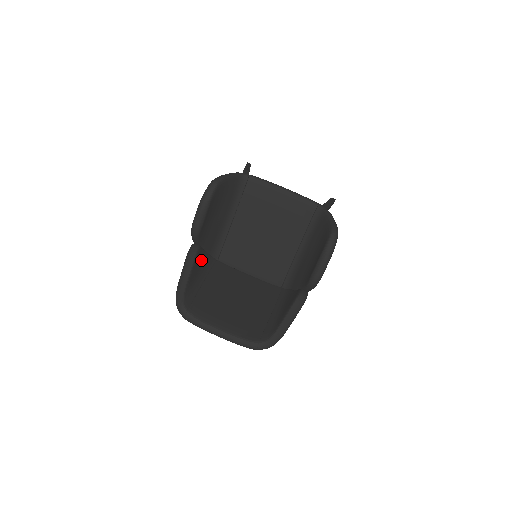
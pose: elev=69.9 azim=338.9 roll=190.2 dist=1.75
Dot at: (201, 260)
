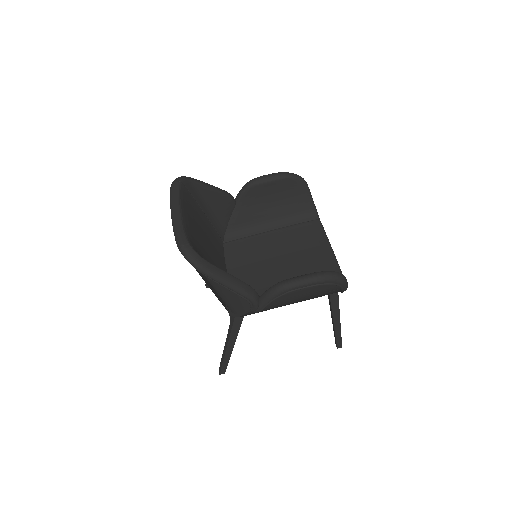
Dot at: (222, 211)
